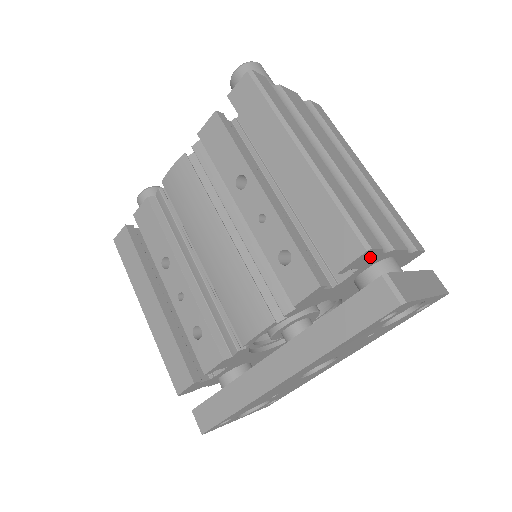
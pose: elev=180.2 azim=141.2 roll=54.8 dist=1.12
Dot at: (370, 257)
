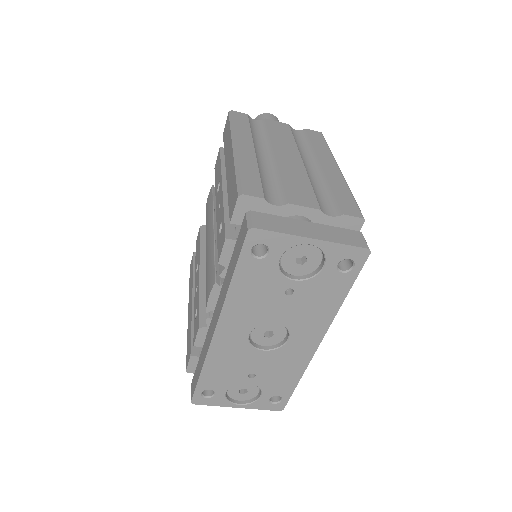
Dot at: (258, 208)
